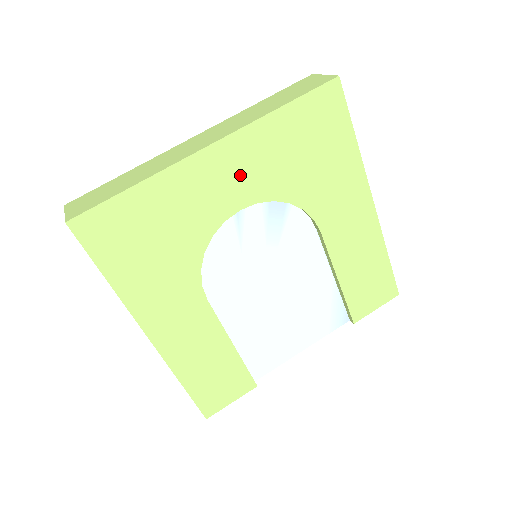
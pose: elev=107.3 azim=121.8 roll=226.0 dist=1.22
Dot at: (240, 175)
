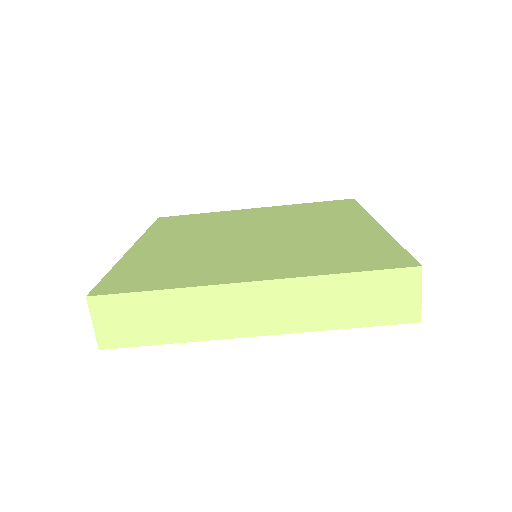
Dot at: occluded
